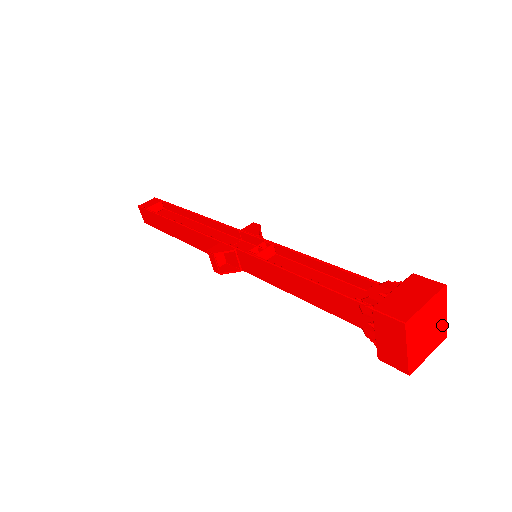
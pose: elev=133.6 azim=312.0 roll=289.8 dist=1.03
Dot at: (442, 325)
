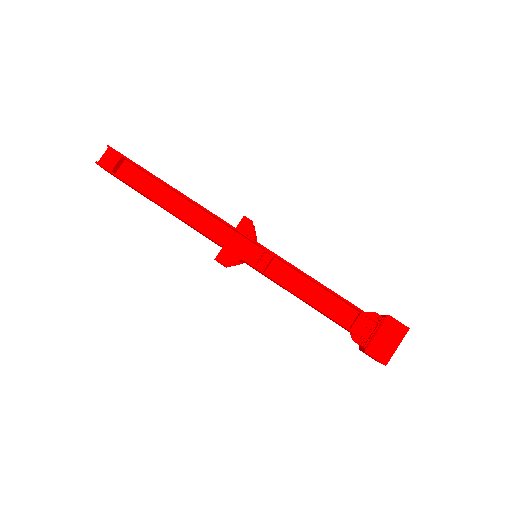
Dot at: occluded
